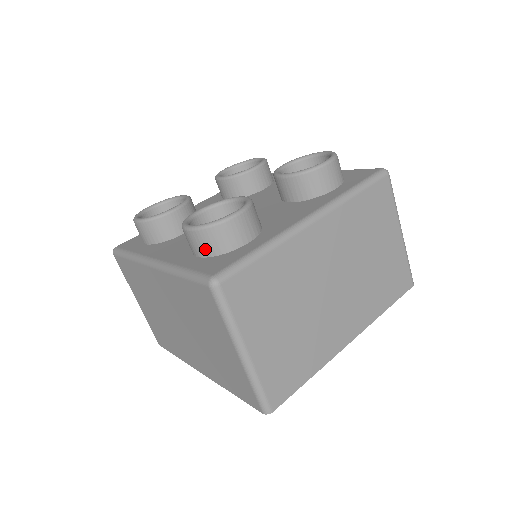
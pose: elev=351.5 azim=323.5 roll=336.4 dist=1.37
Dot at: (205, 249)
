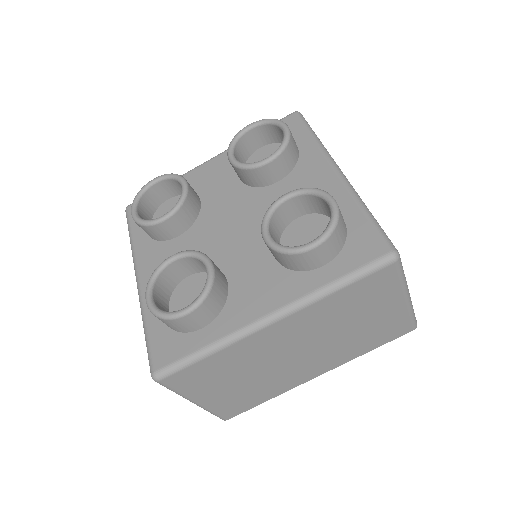
Dot at: occluded
